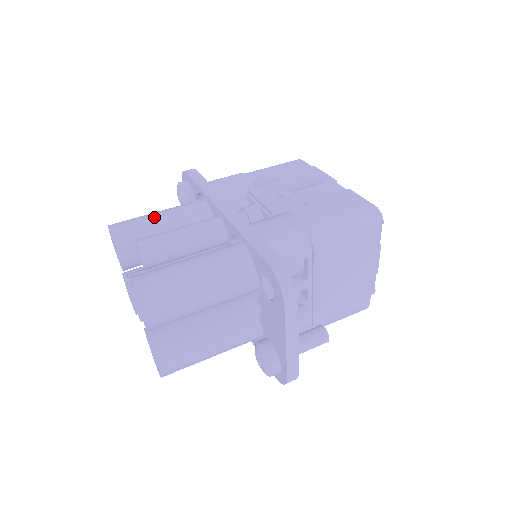
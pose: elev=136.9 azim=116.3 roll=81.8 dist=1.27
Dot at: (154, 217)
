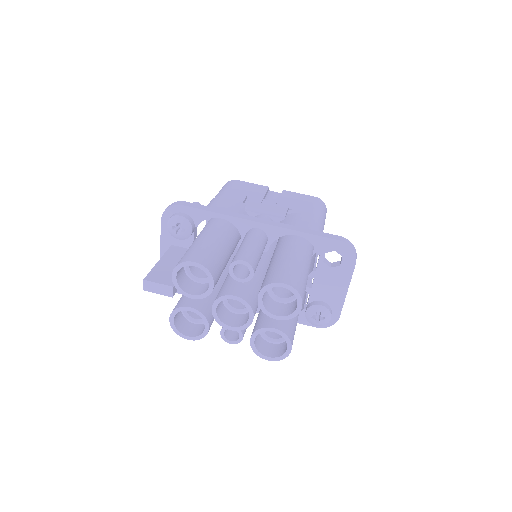
Dot at: (209, 244)
